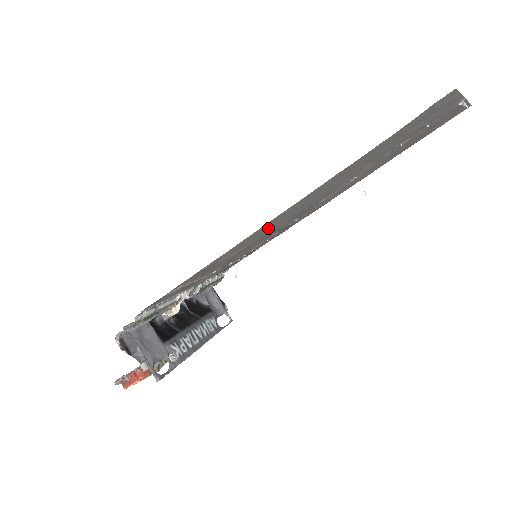
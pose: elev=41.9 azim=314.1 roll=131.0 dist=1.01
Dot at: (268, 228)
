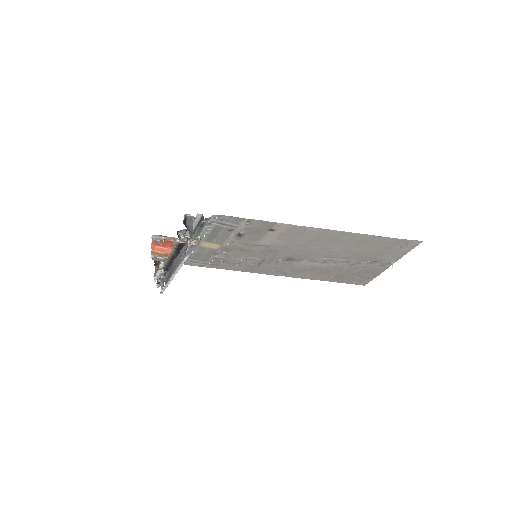
Dot at: (306, 239)
